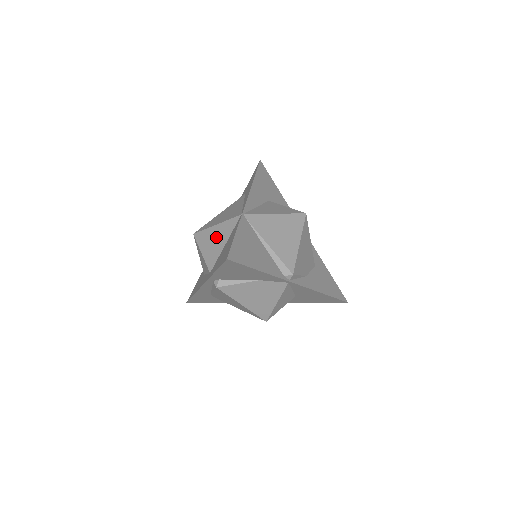
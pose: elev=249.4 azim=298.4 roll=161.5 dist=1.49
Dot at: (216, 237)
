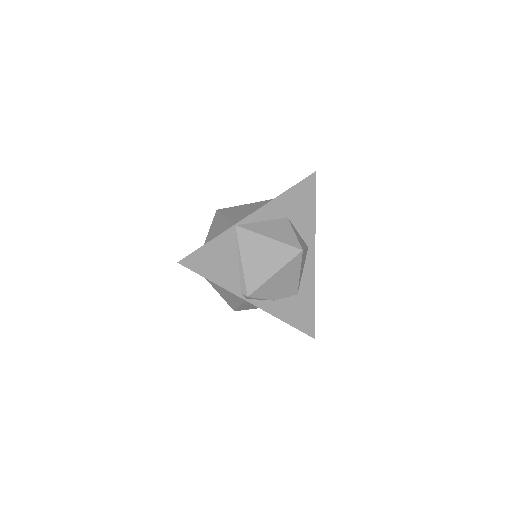
Dot at: (219, 227)
